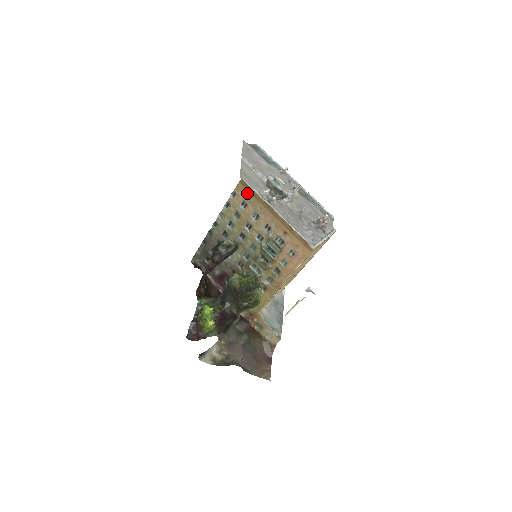
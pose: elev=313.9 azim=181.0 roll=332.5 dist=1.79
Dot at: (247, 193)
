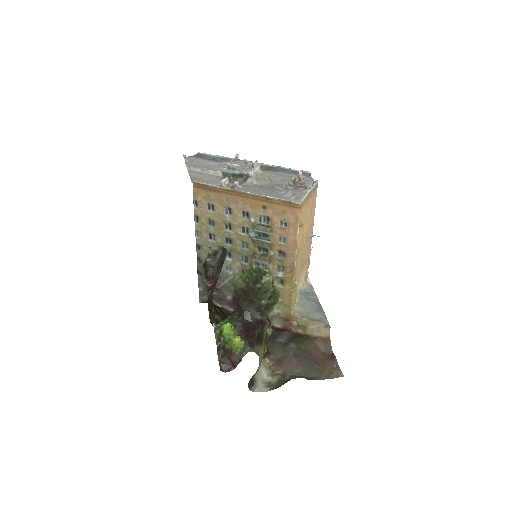
Dot at: (206, 193)
